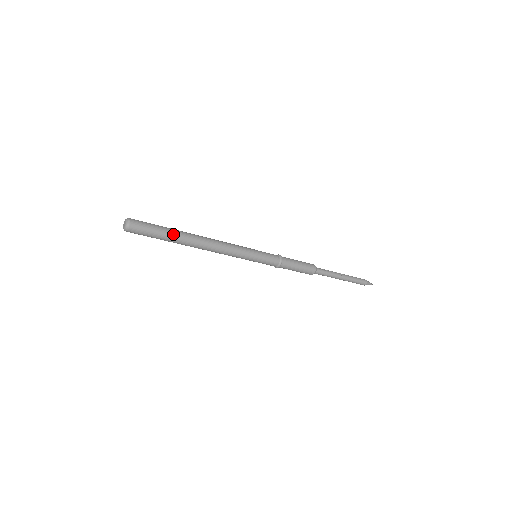
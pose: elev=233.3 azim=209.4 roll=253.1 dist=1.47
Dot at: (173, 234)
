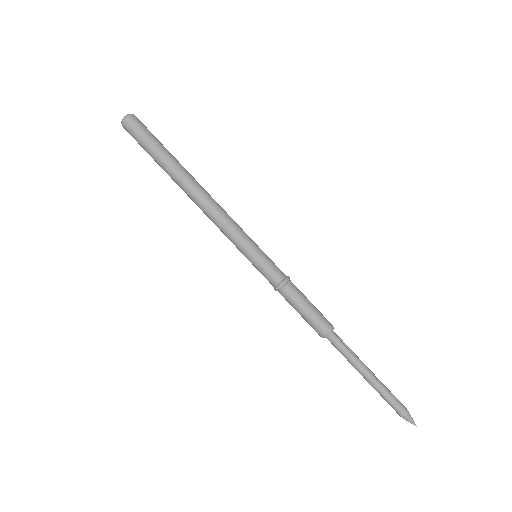
Dot at: (166, 159)
